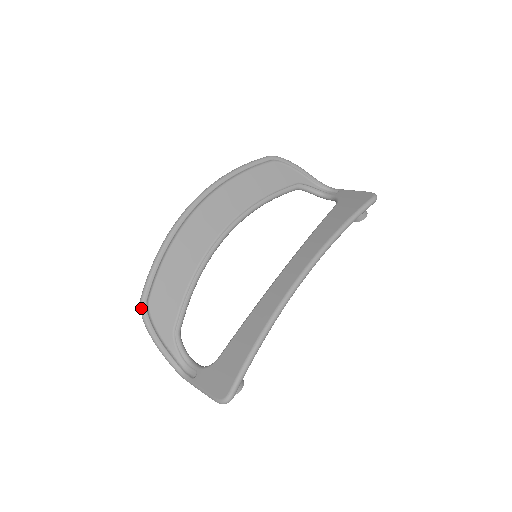
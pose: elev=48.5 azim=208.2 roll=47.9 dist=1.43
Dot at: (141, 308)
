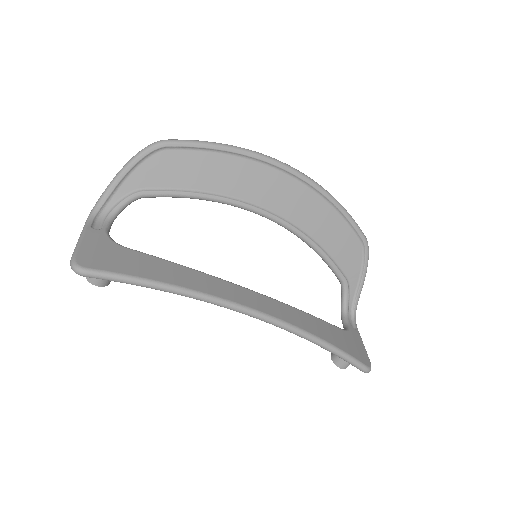
Dot at: (155, 143)
